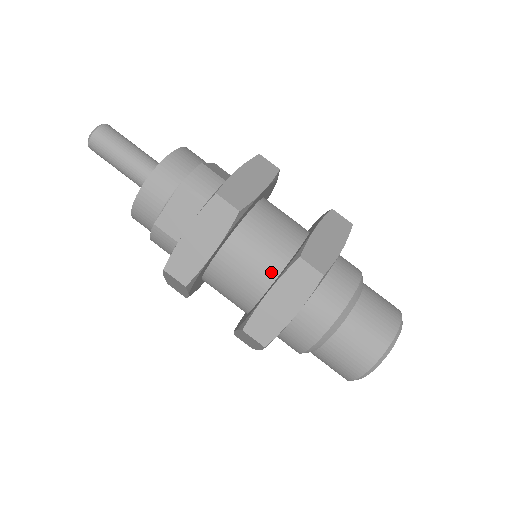
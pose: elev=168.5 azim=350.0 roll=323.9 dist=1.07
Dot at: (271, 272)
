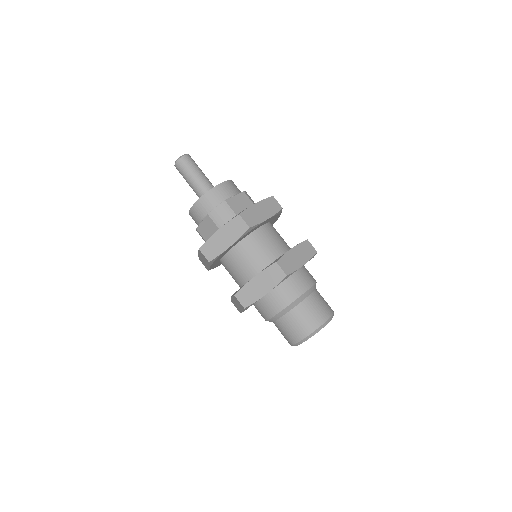
Dot at: (284, 249)
